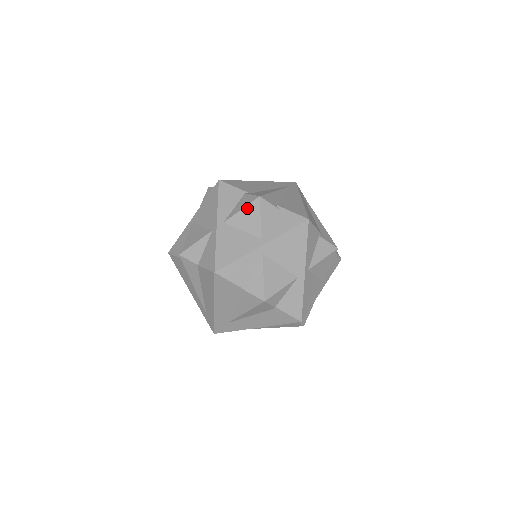
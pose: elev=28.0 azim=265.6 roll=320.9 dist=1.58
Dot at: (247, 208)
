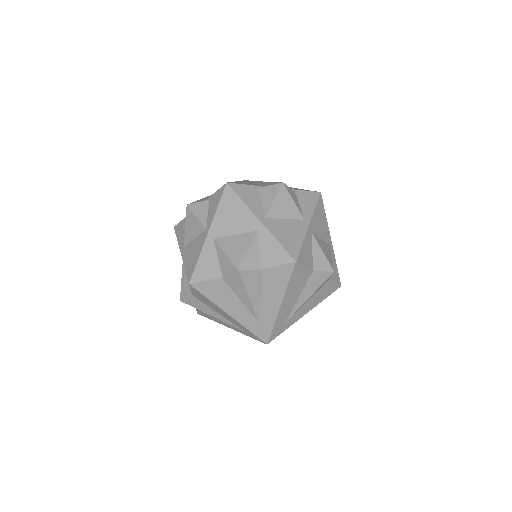
Dot at: (187, 221)
